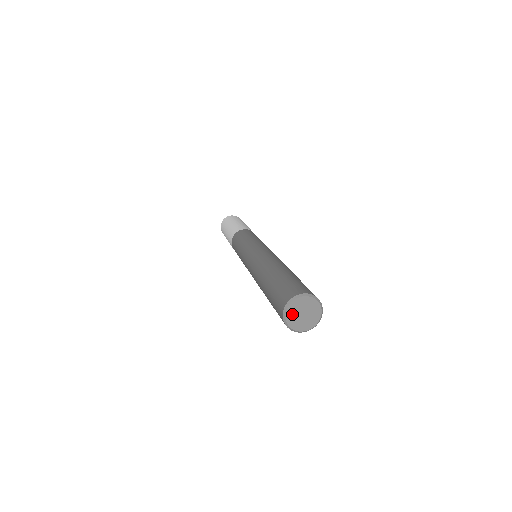
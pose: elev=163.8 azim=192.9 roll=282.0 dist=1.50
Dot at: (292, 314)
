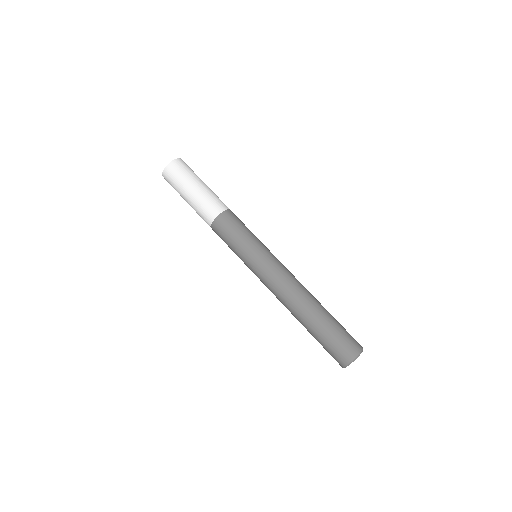
Dot at: occluded
